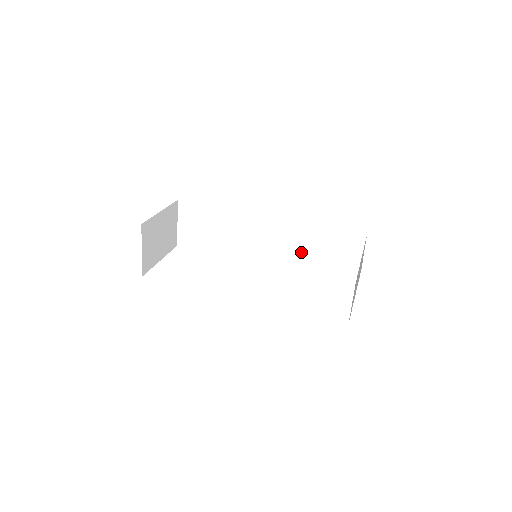
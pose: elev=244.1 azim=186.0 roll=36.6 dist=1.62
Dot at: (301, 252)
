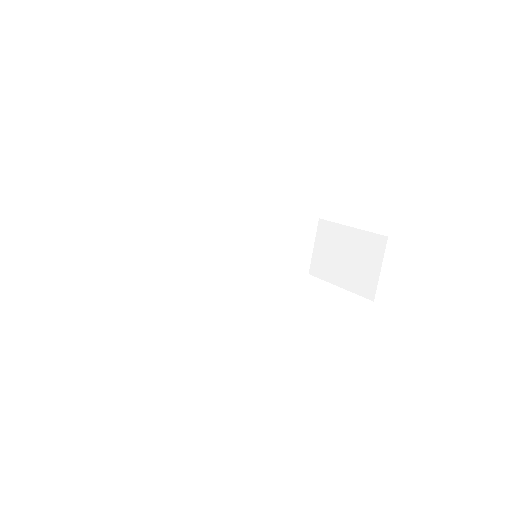
Dot at: (263, 250)
